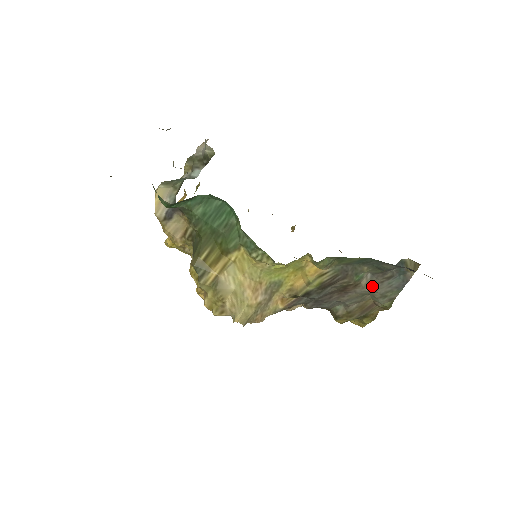
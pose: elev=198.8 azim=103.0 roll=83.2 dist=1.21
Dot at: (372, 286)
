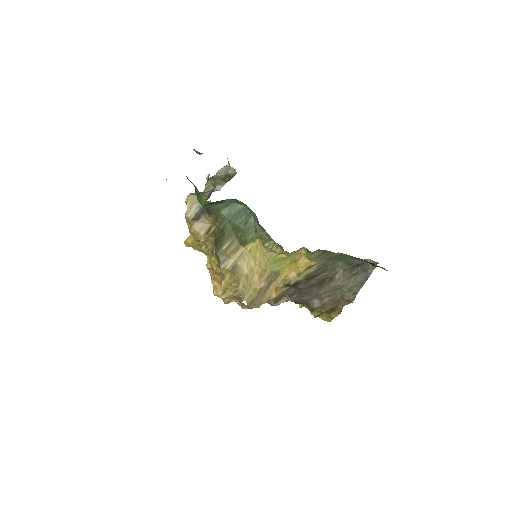
Dot at: (343, 281)
